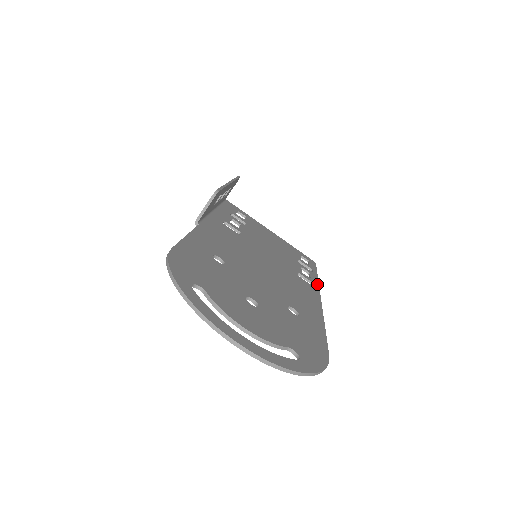
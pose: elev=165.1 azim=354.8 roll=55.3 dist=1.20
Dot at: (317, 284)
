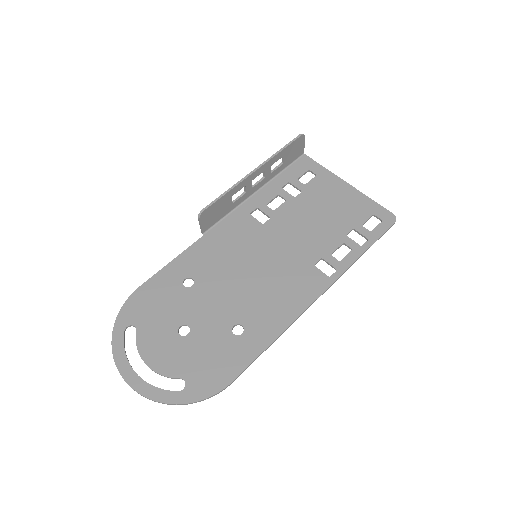
Dot at: (344, 269)
